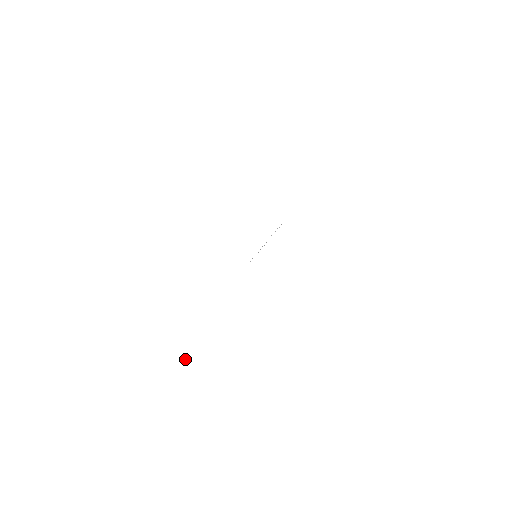
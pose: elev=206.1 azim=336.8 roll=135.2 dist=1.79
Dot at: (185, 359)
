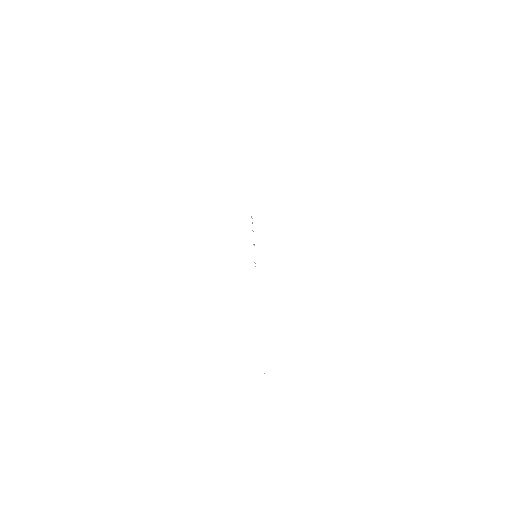
Dot at: occluded
